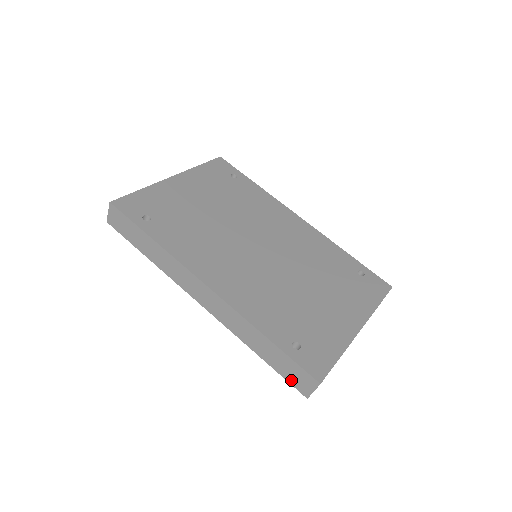
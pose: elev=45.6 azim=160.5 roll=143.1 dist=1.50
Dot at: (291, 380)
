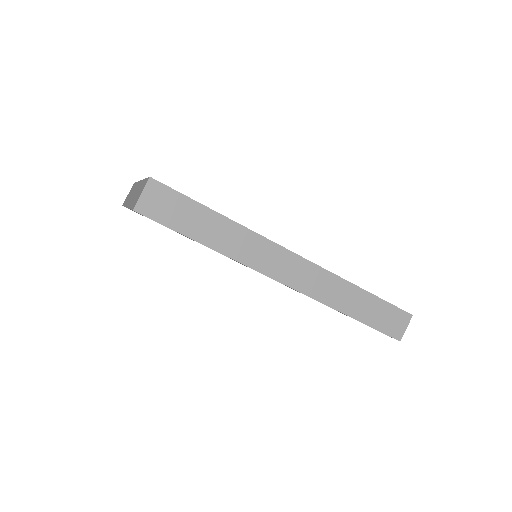
Dot at: (386, 329)
